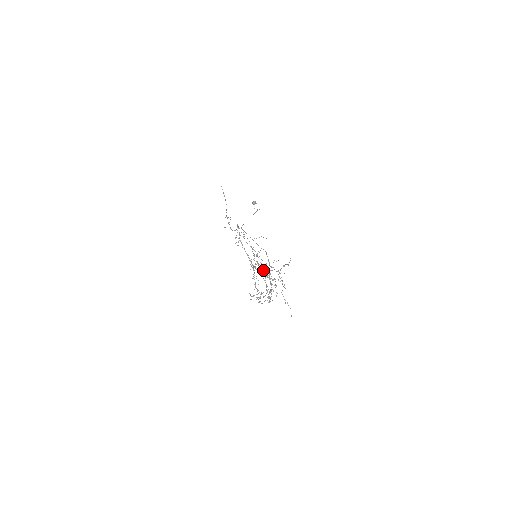
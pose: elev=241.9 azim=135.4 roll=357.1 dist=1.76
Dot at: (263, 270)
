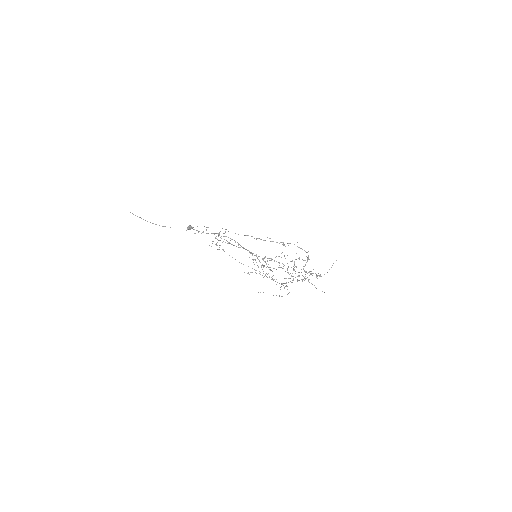
Dot at: occluded
